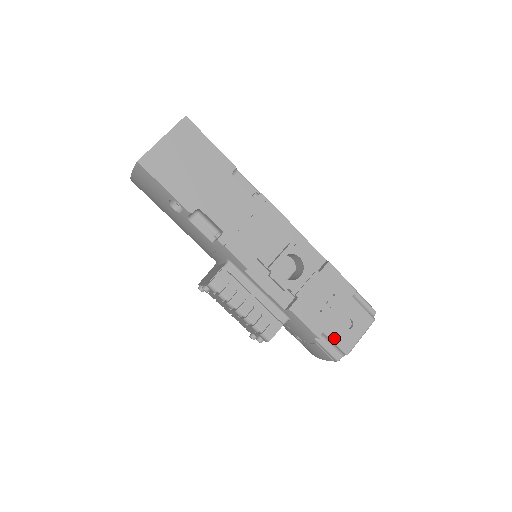
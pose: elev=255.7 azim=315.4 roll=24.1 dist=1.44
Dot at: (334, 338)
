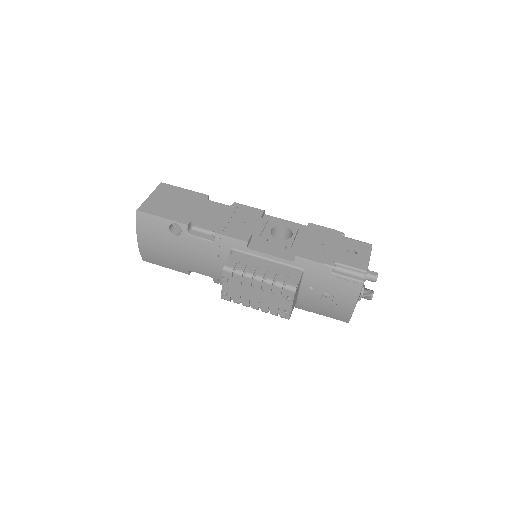
Dot at: (346, 264)
